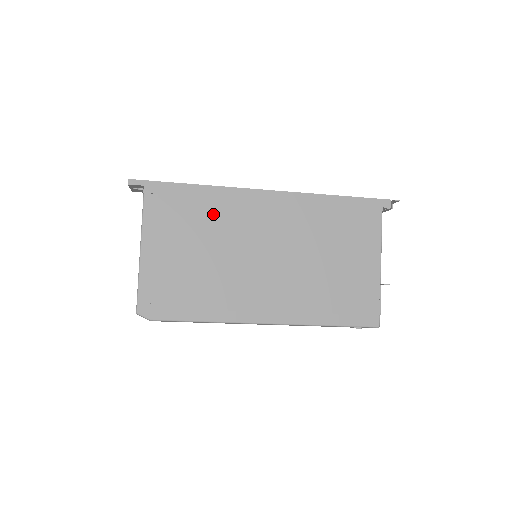
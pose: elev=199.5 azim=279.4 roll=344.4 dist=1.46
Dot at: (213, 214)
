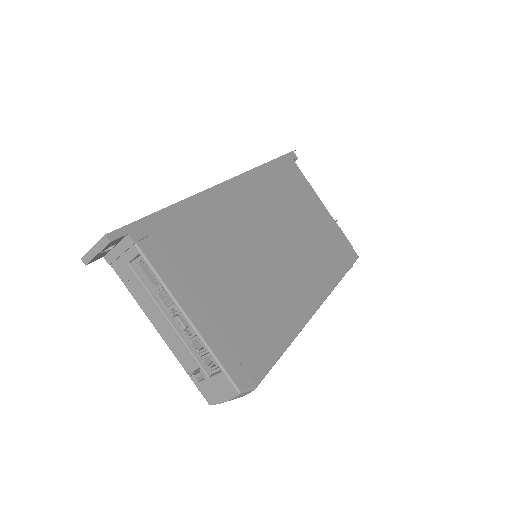
Dot at: (211, 229)
